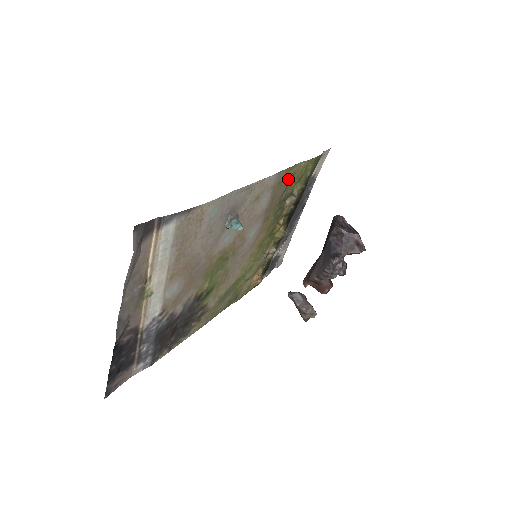
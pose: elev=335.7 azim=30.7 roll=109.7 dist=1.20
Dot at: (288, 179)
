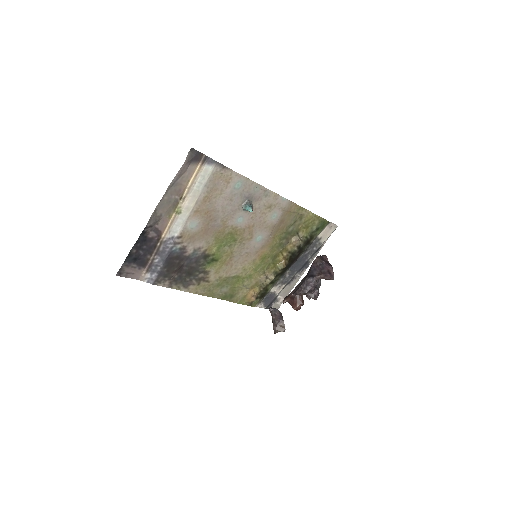
Dot at: (297, 216)
